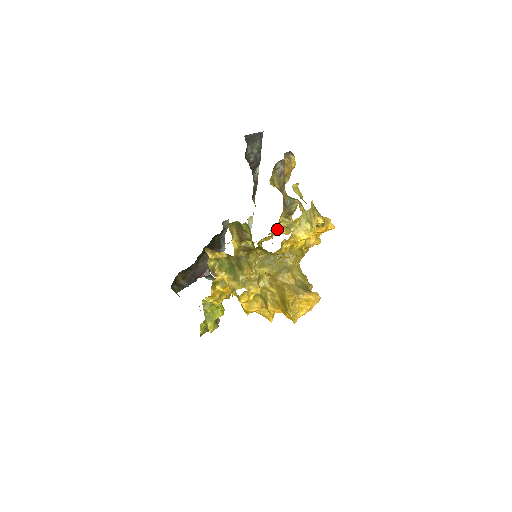
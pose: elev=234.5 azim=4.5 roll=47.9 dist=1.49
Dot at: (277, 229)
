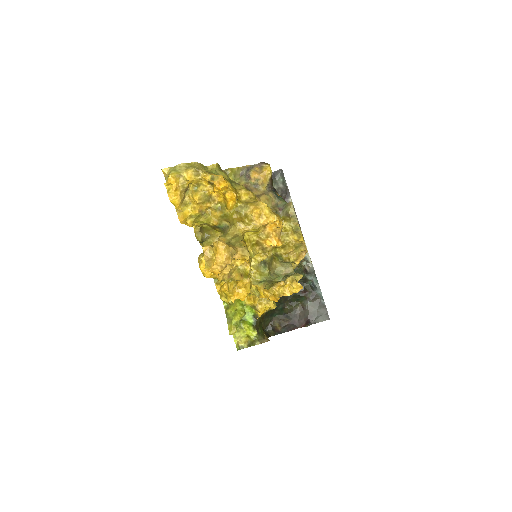
Dot at: (289, 236)
